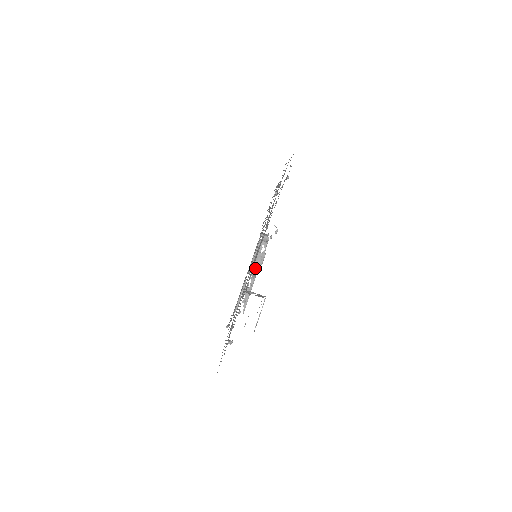
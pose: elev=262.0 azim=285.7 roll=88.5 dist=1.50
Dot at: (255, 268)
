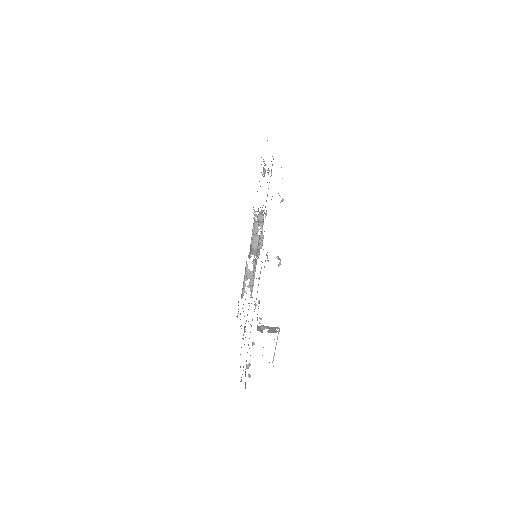
Dot at: (255, 253)
